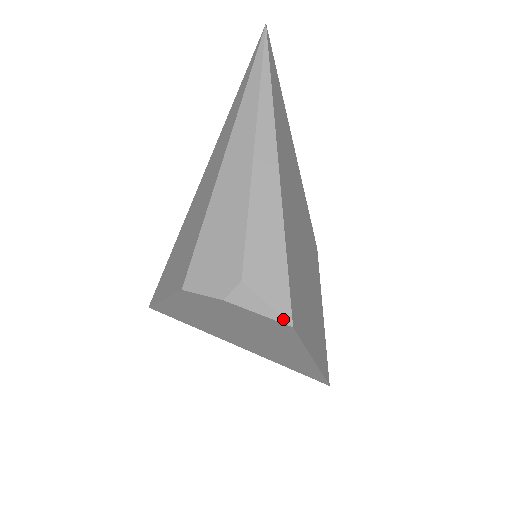
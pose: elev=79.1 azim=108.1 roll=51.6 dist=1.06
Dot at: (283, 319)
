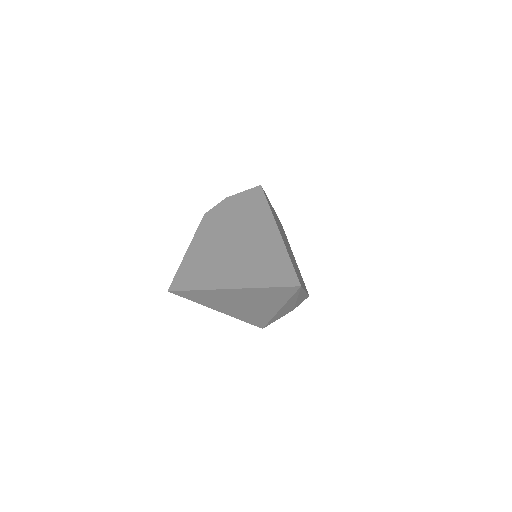
Dot at: (256, 187)
